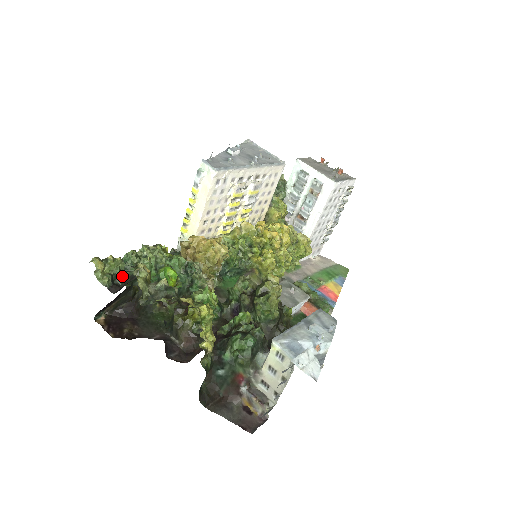
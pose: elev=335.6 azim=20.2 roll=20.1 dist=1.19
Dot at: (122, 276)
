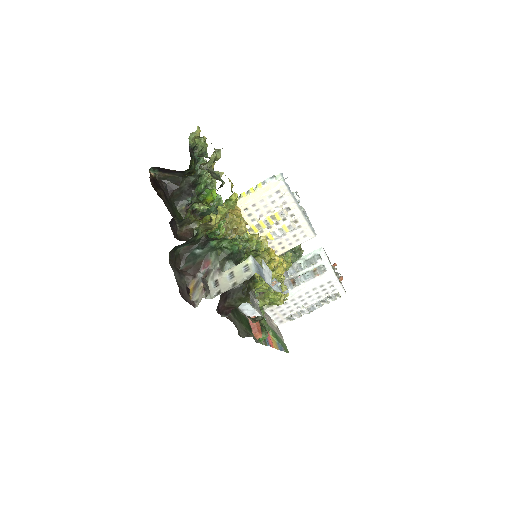
Dot at: (199, 153)
